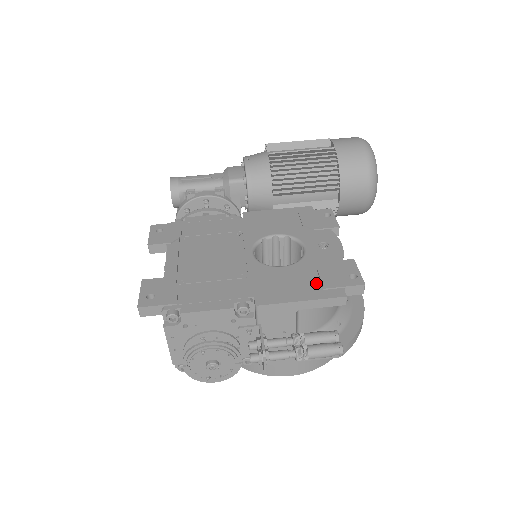
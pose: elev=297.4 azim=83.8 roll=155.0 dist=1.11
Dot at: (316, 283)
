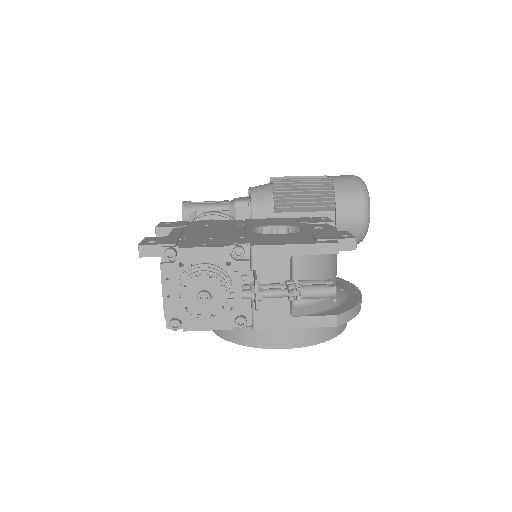
Dot at: (310, 239)
